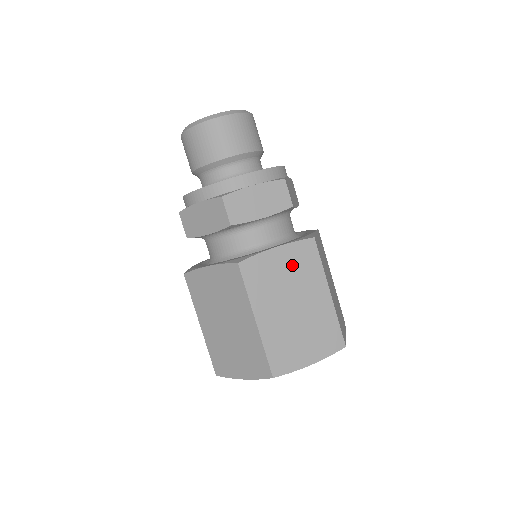
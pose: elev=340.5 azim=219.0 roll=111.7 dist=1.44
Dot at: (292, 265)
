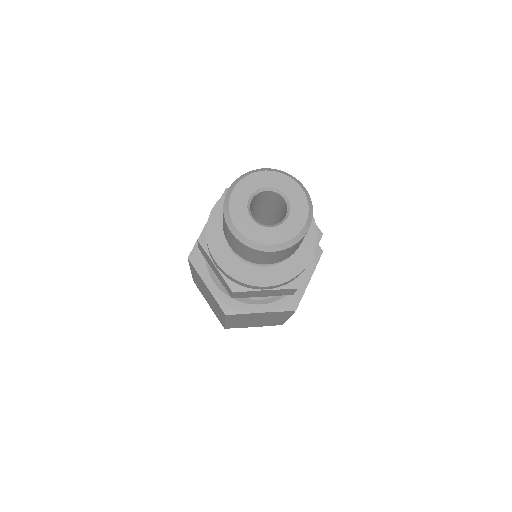
Dot at: occluded
